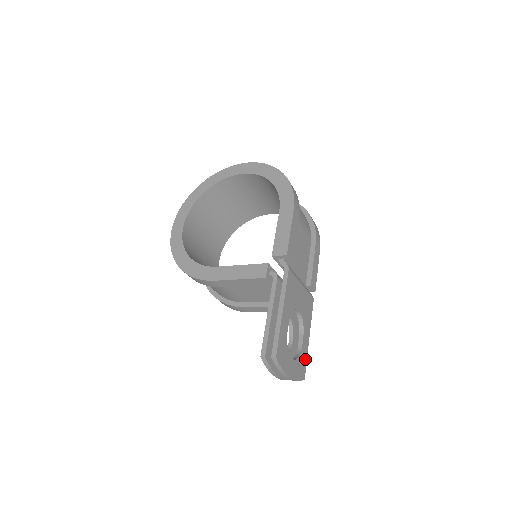
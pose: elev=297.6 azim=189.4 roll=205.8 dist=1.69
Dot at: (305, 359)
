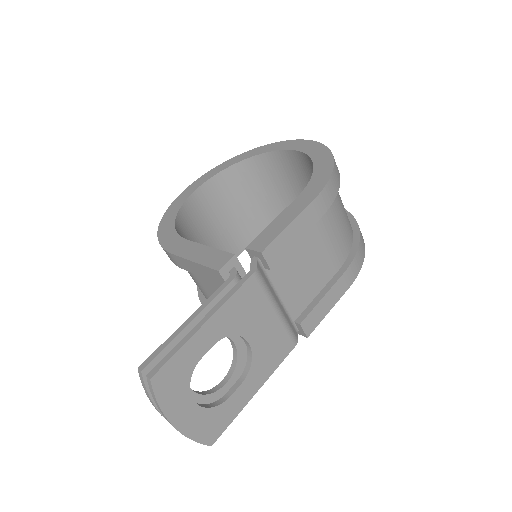
Dot at: (229, 418)
